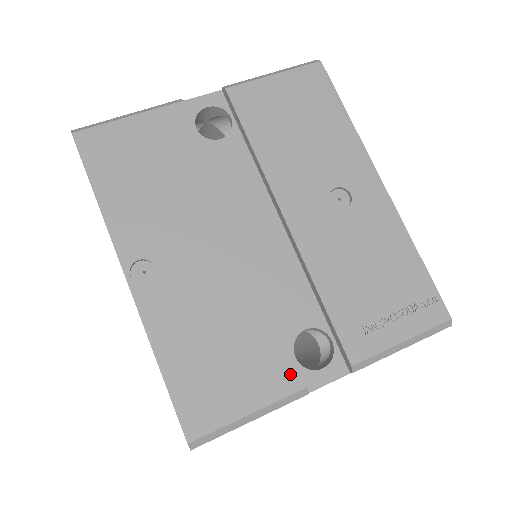
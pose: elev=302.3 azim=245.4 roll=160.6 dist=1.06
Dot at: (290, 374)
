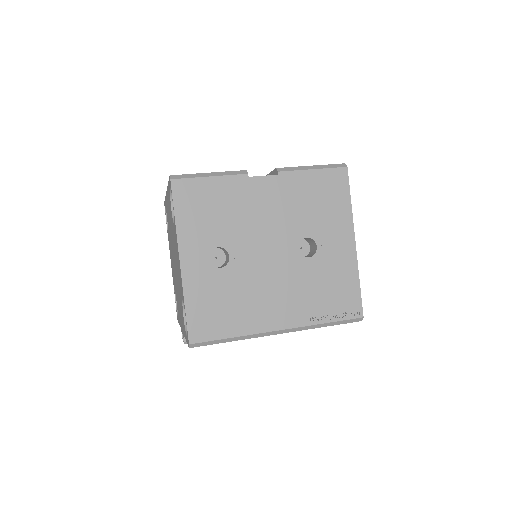
Dot at: occluded
